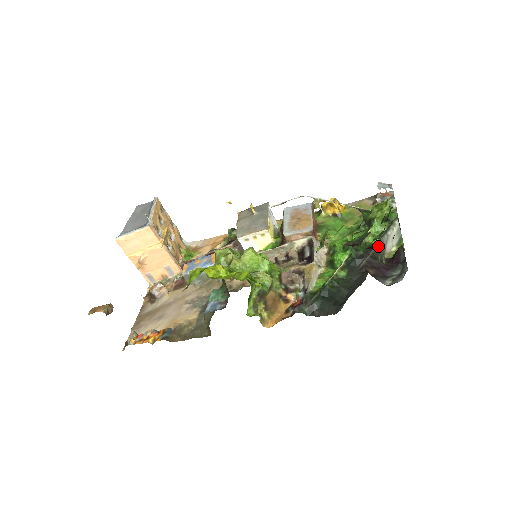
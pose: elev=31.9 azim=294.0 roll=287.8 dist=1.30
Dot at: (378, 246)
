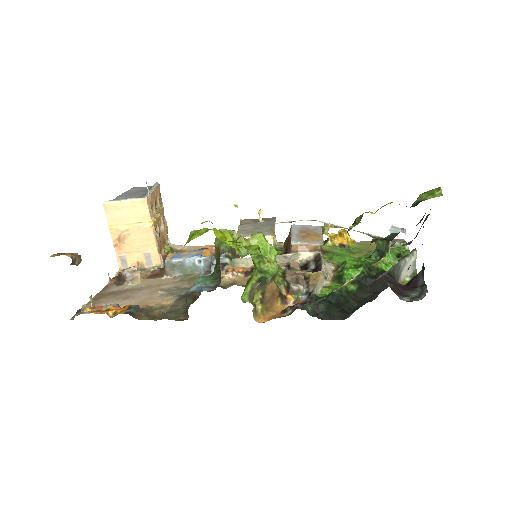
Dot at: (395, 268)
